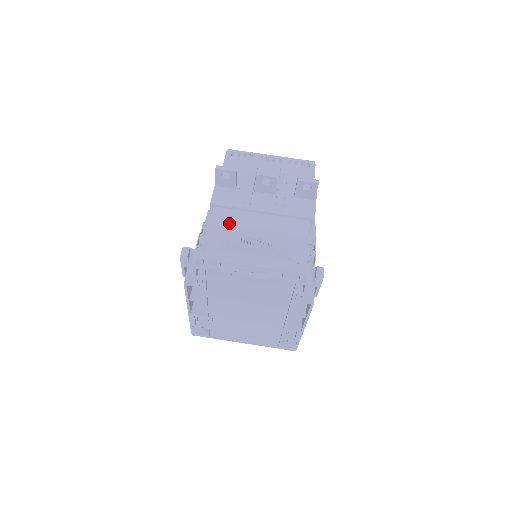
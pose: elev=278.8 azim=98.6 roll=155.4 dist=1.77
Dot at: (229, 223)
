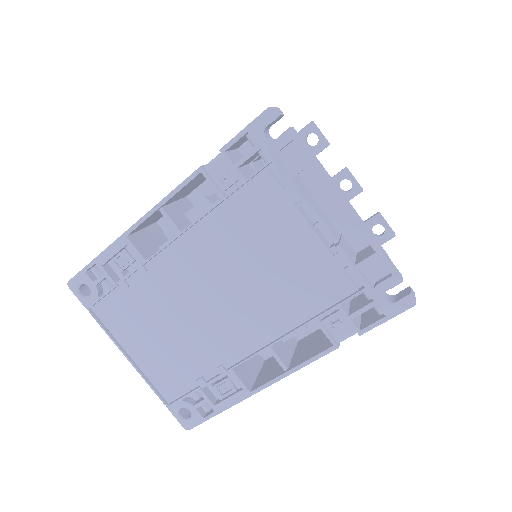
Dot at: occluded
